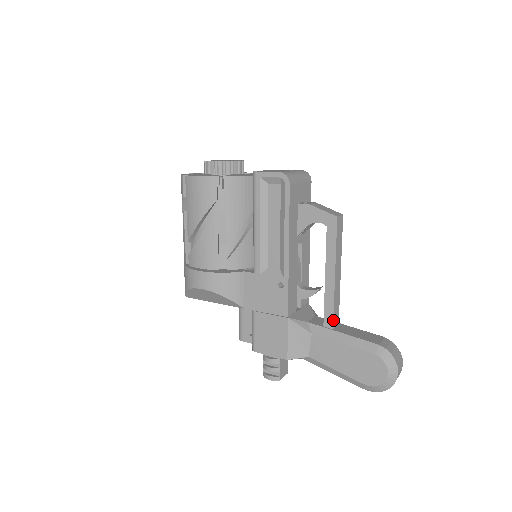
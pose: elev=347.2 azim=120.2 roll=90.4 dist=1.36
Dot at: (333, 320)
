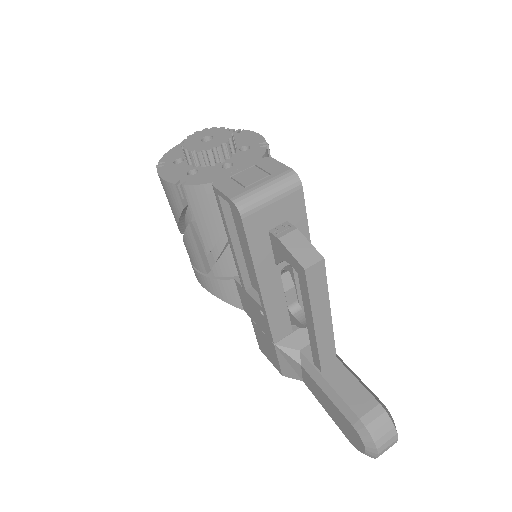
Dot at: (320, 364)
